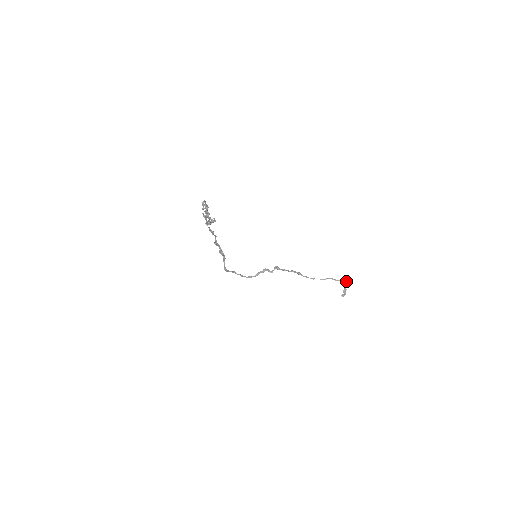
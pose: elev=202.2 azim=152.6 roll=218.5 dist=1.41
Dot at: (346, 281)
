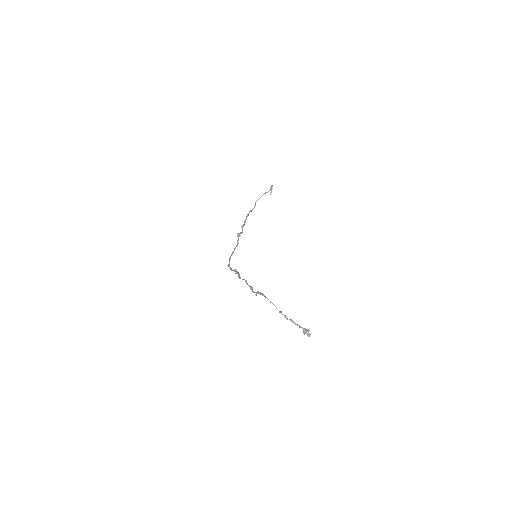
Dot at: (272, 186)
